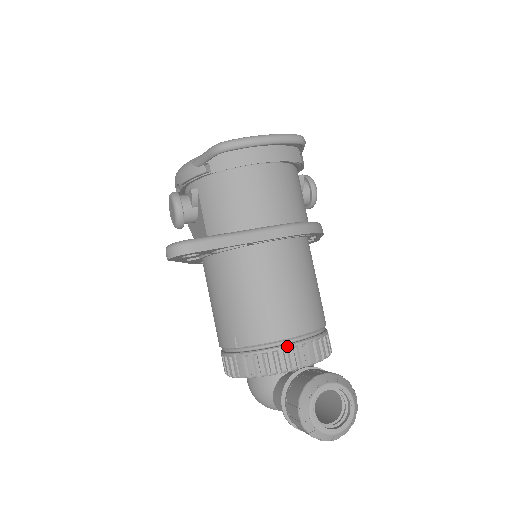
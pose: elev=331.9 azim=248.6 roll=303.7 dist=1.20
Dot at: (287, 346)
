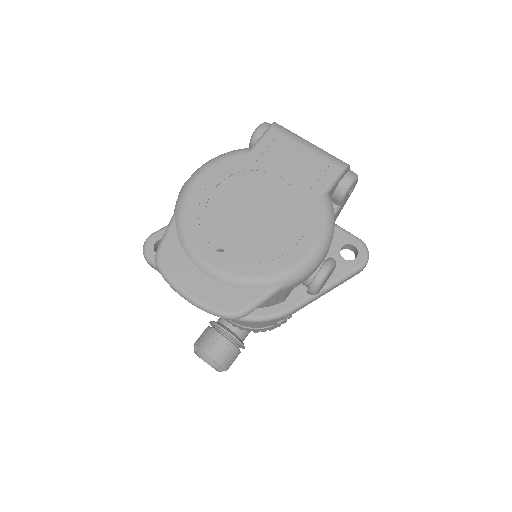
Dot at: occluded
